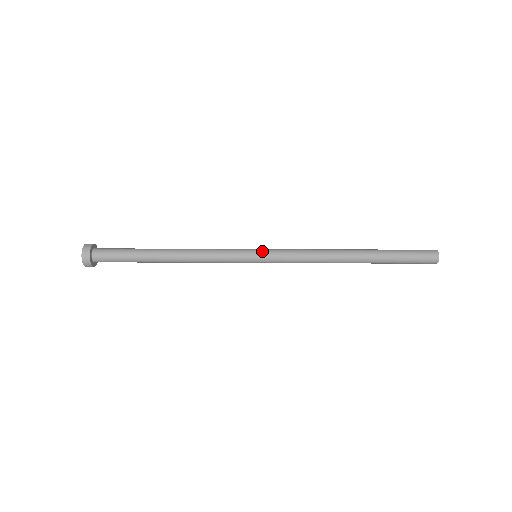
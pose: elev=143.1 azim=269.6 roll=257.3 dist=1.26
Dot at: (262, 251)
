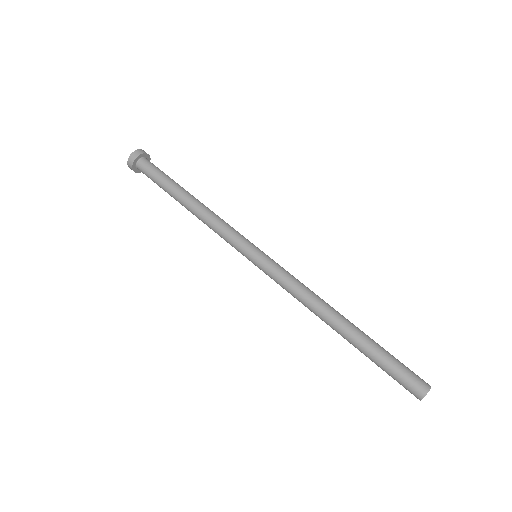
Dot at: (256, 262)
